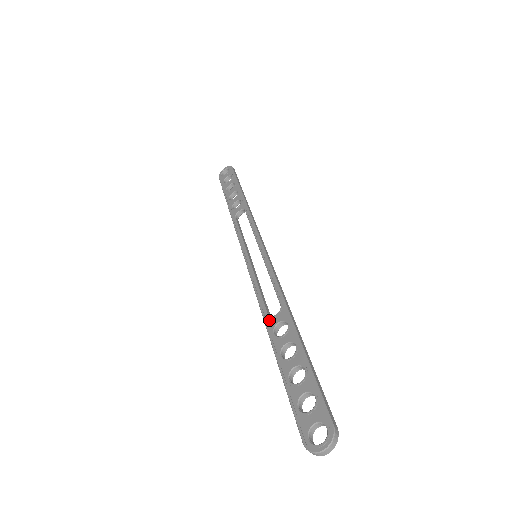
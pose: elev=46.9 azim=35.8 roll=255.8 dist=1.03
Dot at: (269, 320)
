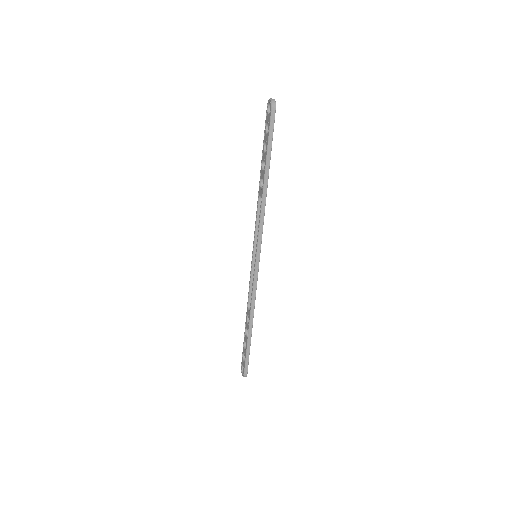
Dot at: (247, 308)
